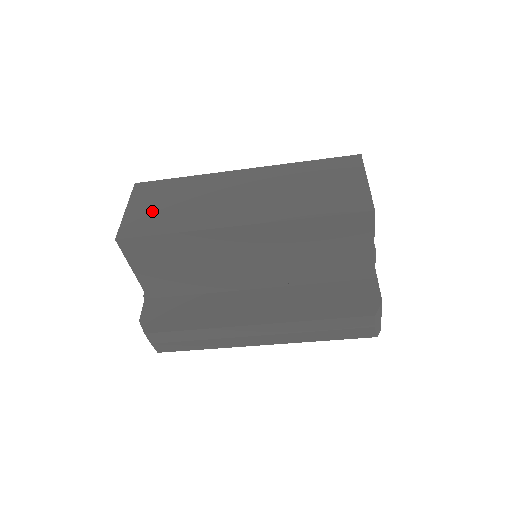
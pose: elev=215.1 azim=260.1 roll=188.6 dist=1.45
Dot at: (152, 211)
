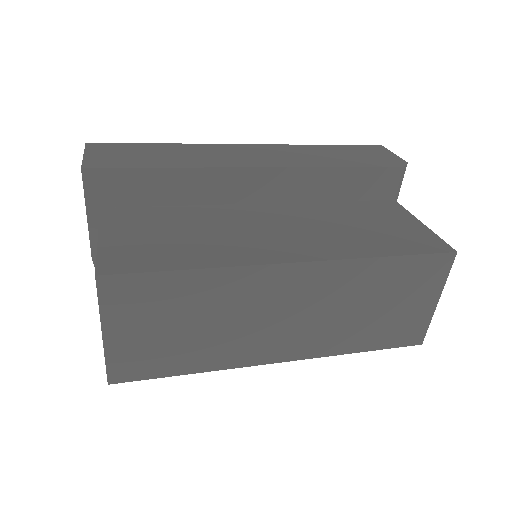
Dot at: (153, 340)
